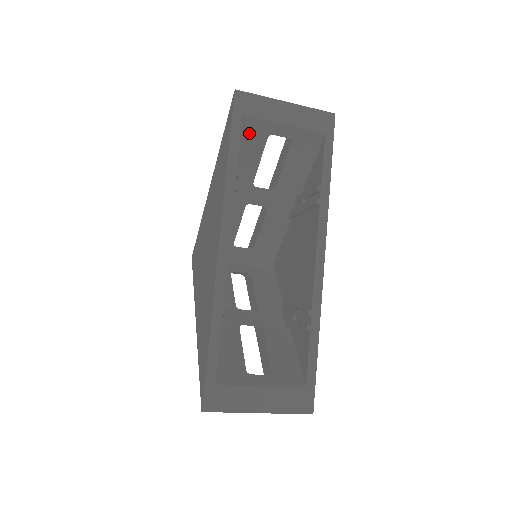
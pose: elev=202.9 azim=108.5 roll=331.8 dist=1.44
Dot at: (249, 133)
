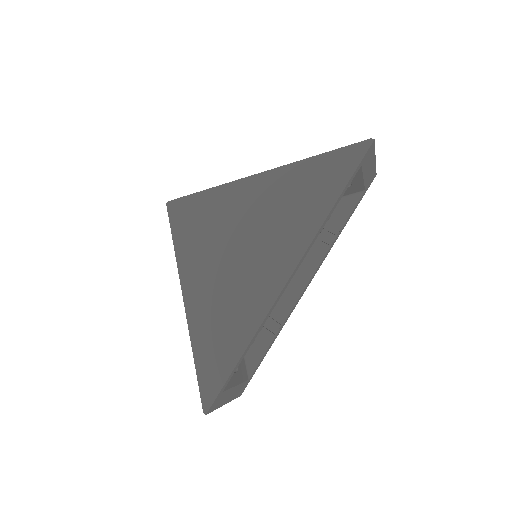
Dot at: occluded
